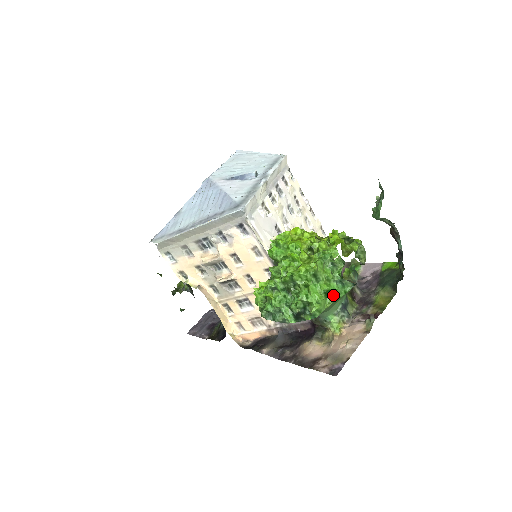
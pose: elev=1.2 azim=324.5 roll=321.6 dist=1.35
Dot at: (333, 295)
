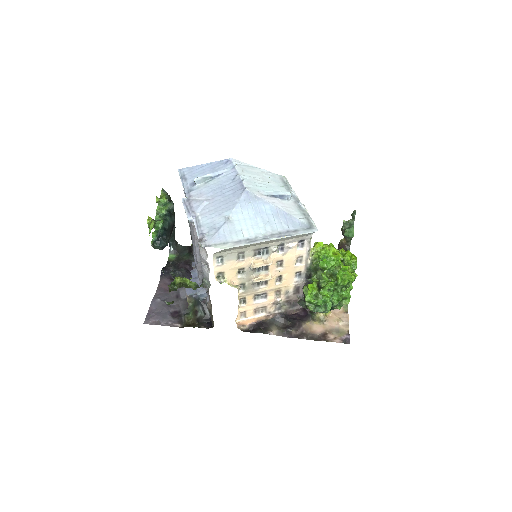
Dot at: occluded
